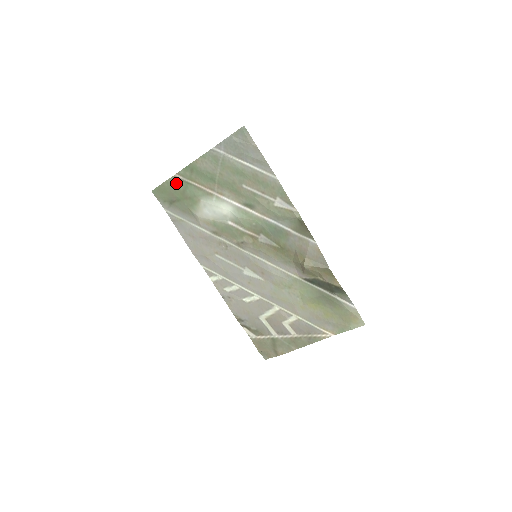
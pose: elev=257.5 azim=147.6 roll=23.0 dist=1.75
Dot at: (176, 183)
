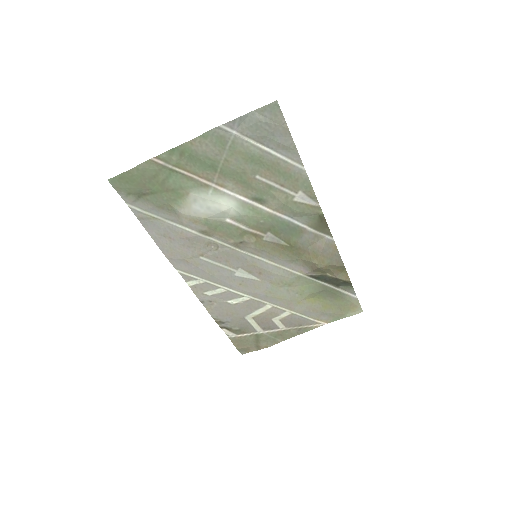
Dot at: (152, 170)
